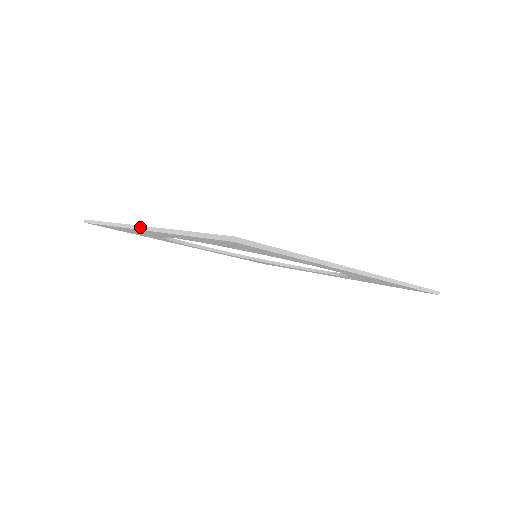
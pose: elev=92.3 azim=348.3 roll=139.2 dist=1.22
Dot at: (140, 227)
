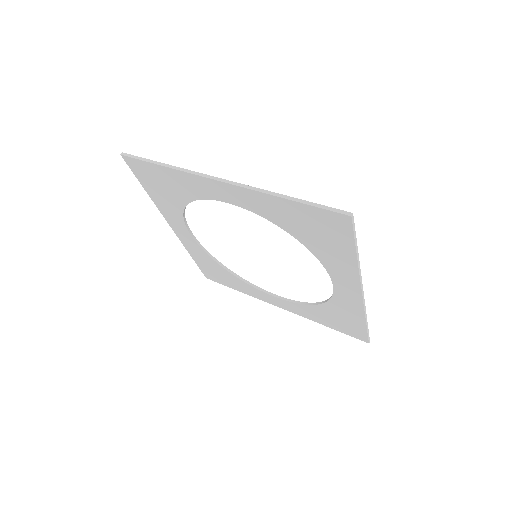
Dot at: (171, 225)
